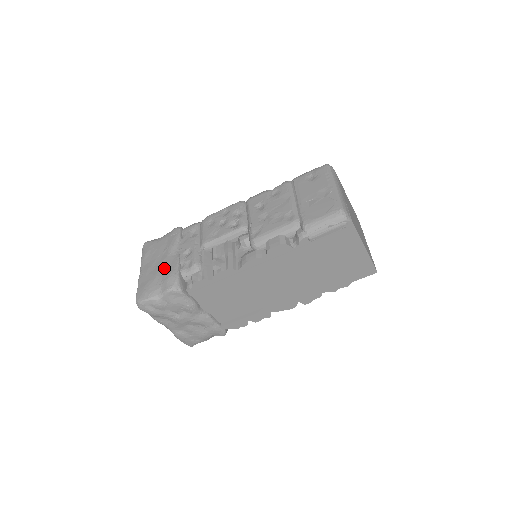
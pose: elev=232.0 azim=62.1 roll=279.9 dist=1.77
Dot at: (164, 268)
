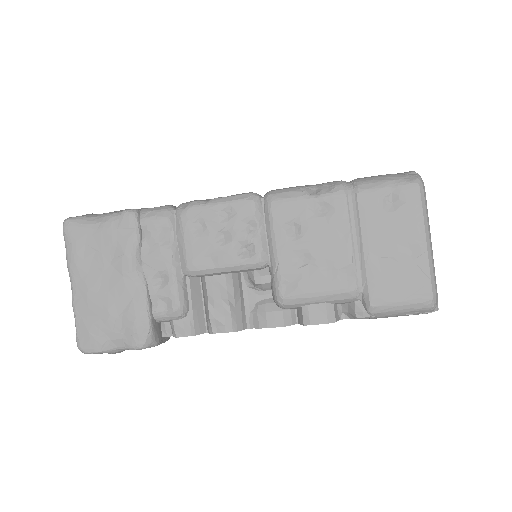
Dot at: (122, 302)
